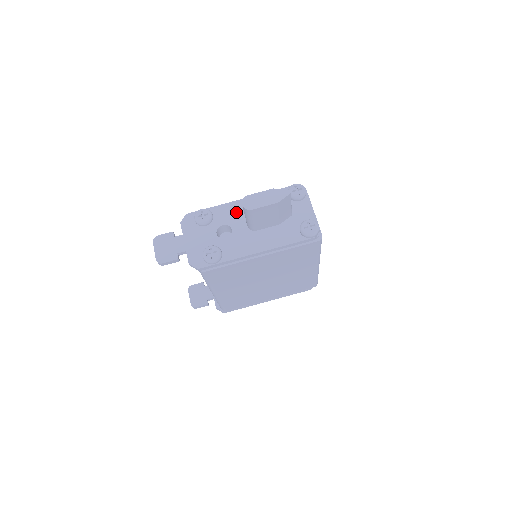
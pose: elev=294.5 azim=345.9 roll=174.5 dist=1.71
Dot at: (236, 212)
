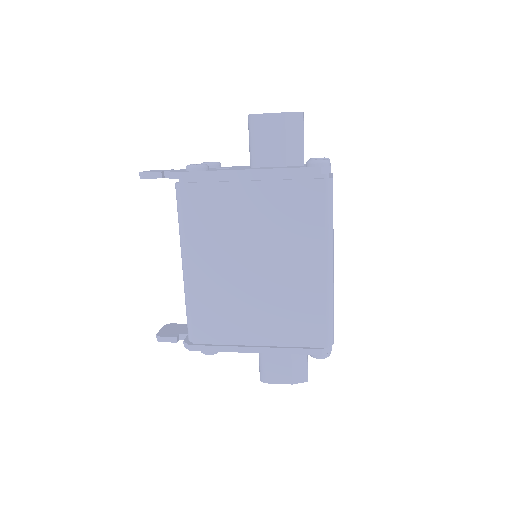
Dot at: (246, 166)
